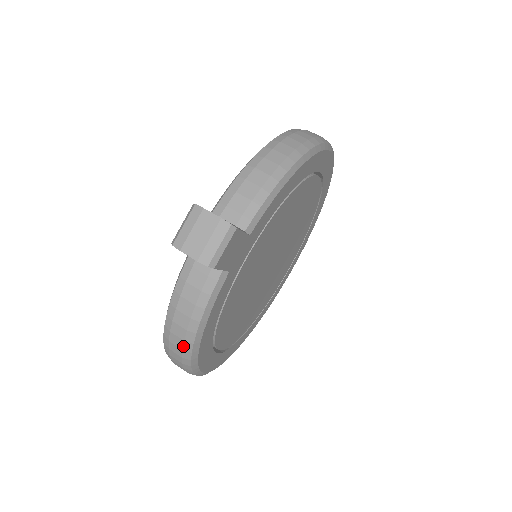
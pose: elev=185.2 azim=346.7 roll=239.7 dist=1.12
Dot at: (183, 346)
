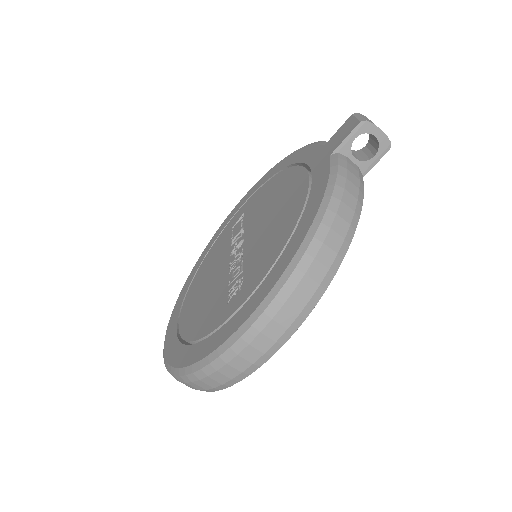
Dot at: (347, 233)
